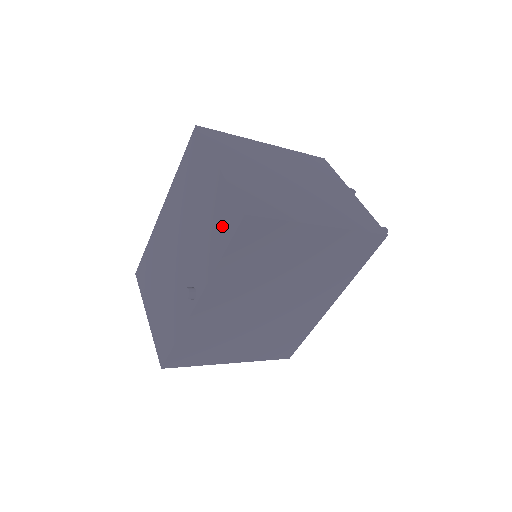
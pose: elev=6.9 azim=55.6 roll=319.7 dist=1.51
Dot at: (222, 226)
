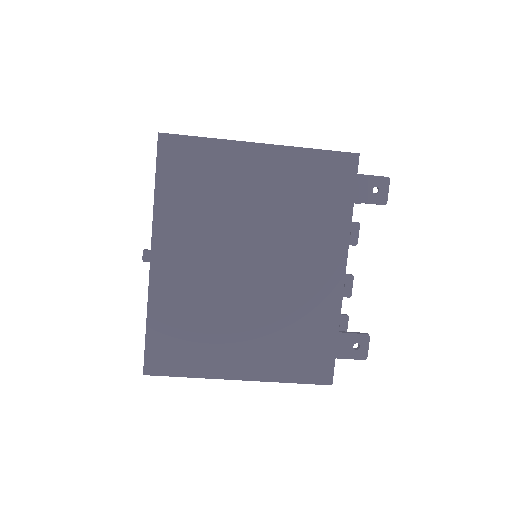
Dot at: occluded
